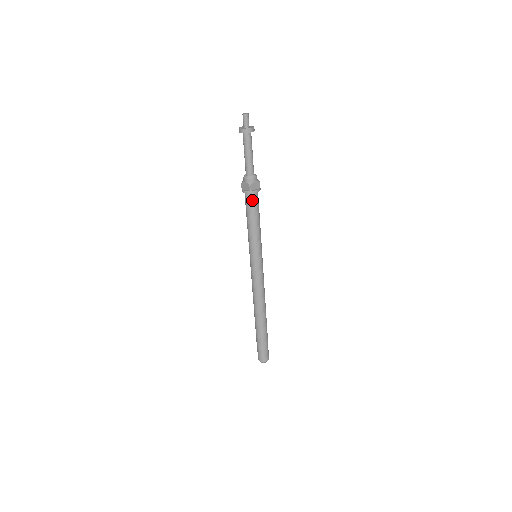
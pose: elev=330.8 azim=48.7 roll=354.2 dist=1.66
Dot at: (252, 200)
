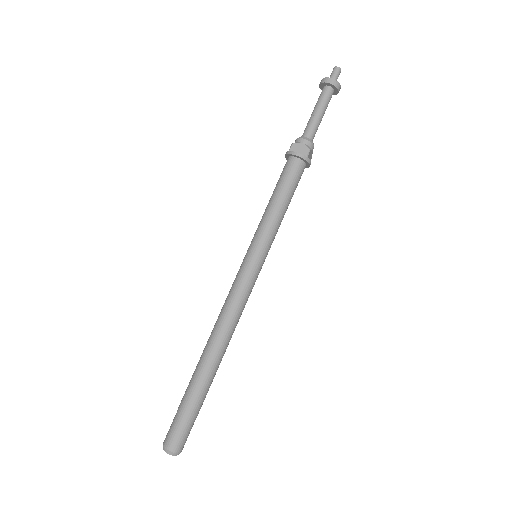
Dot at: (299, 171)
